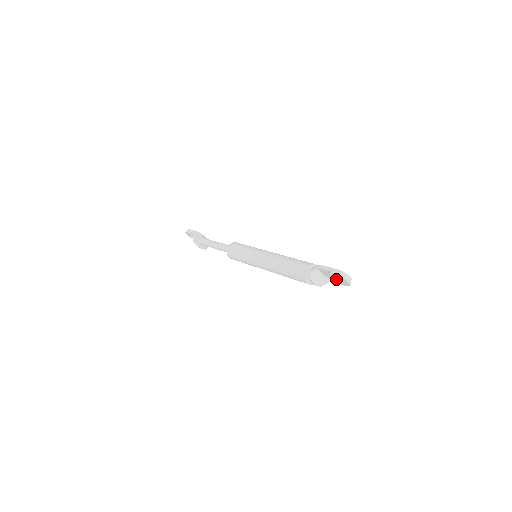
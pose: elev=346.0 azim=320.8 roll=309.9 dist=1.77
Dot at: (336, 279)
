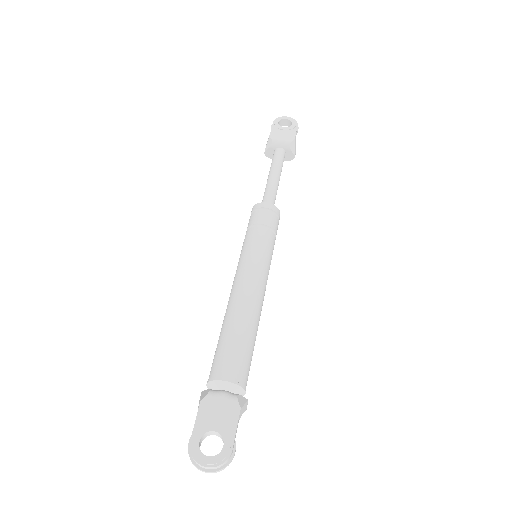
Dot at: (220, 437)
